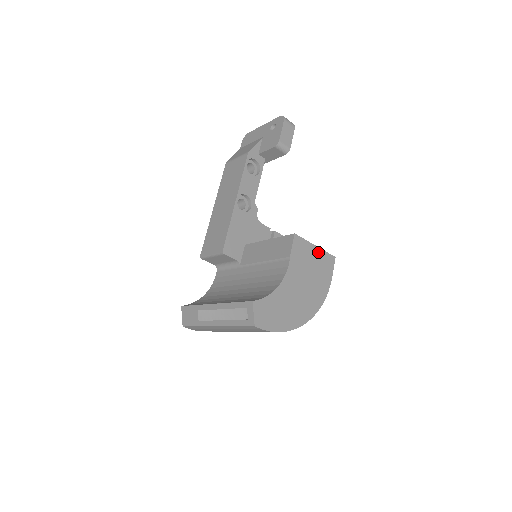
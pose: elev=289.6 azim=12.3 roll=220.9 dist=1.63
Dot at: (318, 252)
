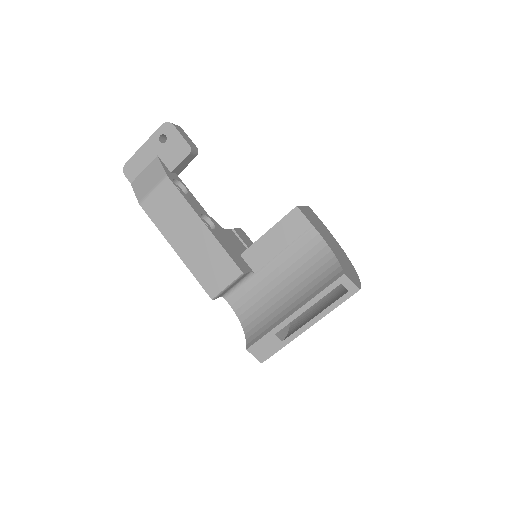
Dot at: (307, 210)
